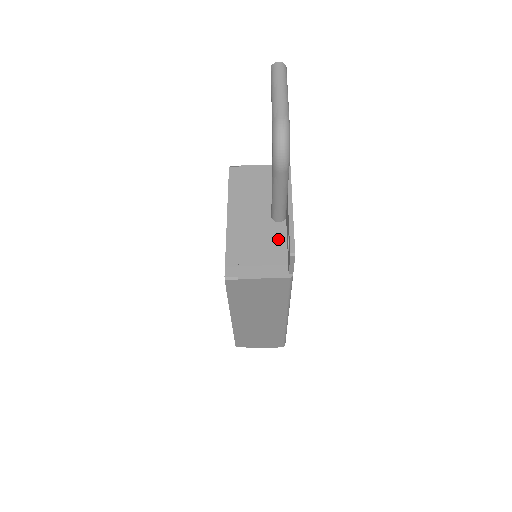
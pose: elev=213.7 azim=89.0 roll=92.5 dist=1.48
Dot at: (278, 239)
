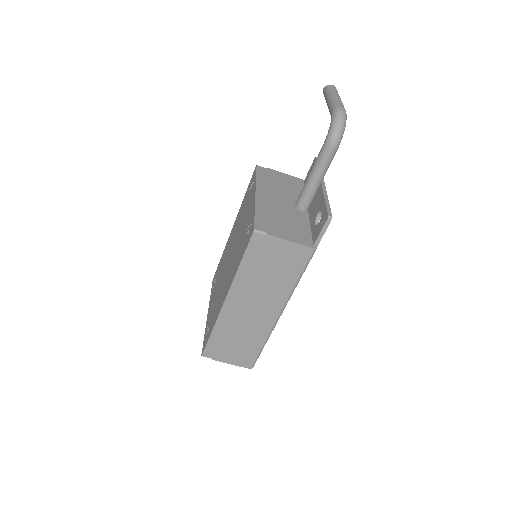
Dot at: (302, 221)
